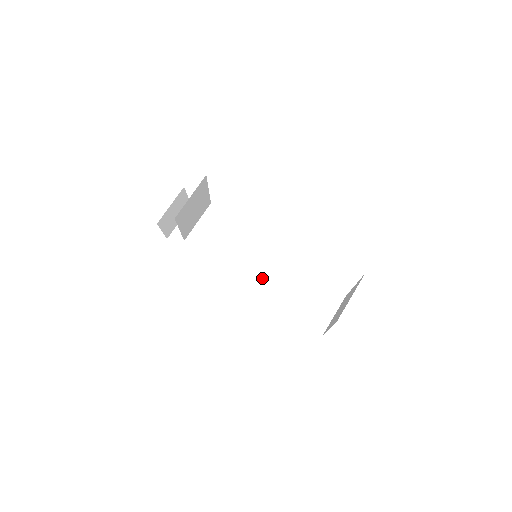
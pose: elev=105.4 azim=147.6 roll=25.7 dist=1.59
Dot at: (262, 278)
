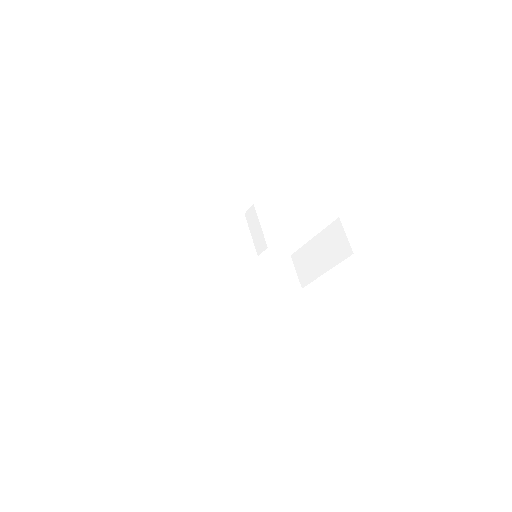
Dot at: (243, 279)
